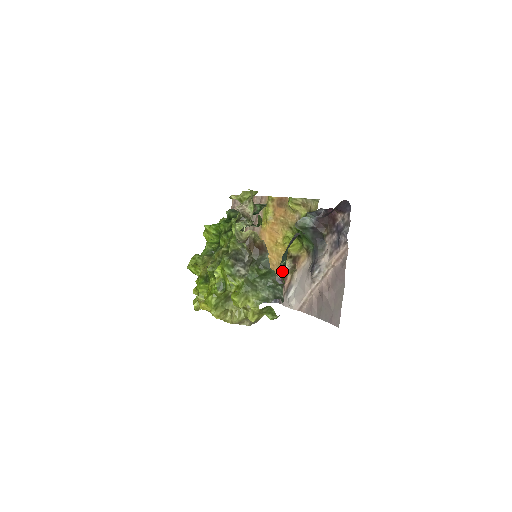
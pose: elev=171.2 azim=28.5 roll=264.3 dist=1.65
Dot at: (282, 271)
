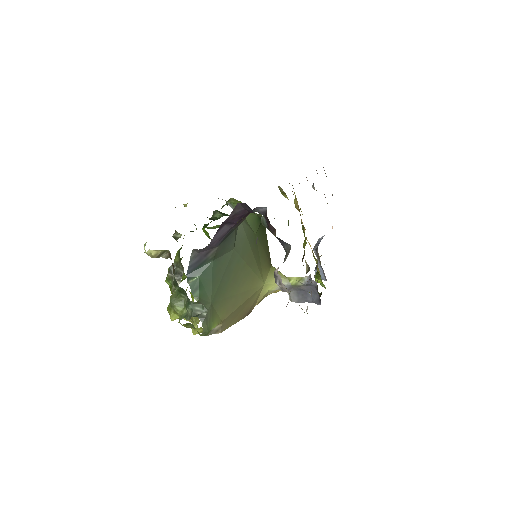
Dot at: (193, 289)
